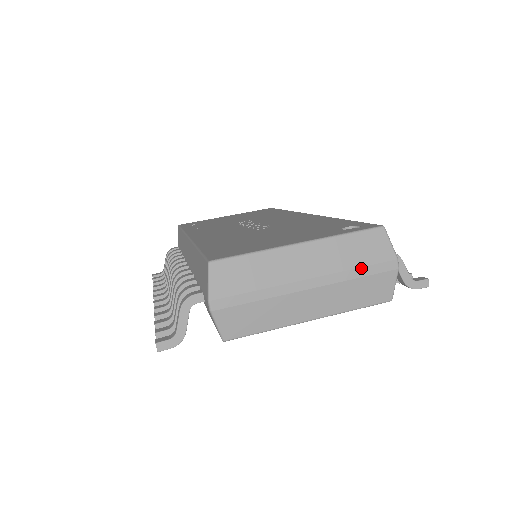
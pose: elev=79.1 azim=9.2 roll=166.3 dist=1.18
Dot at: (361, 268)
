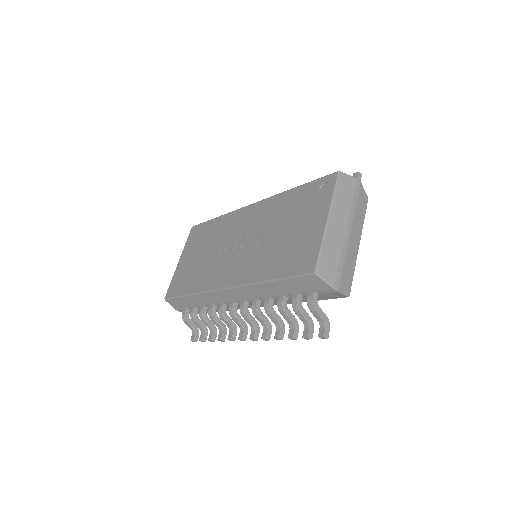
Dot at: (353, 199)
